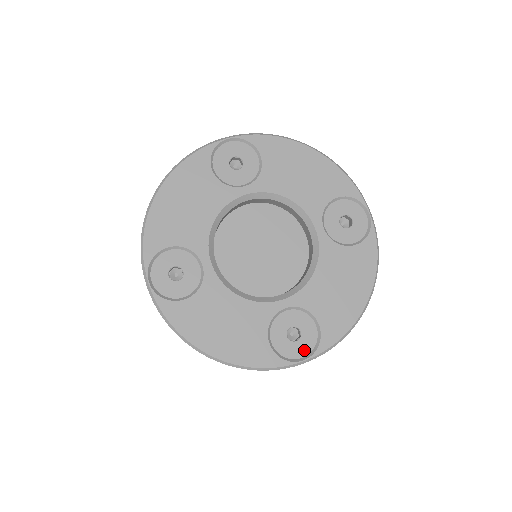
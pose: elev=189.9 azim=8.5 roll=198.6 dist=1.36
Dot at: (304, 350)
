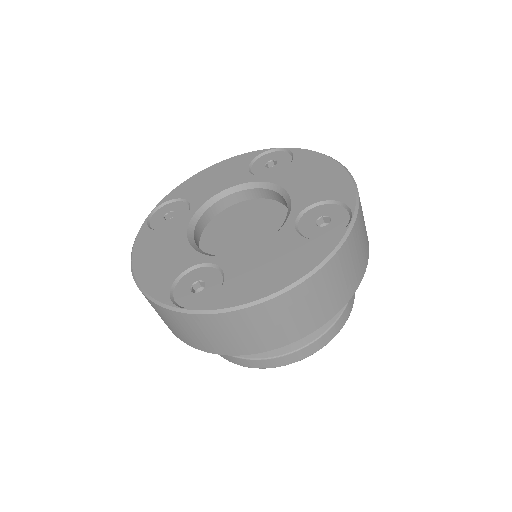
Dot at: (343, 218)
